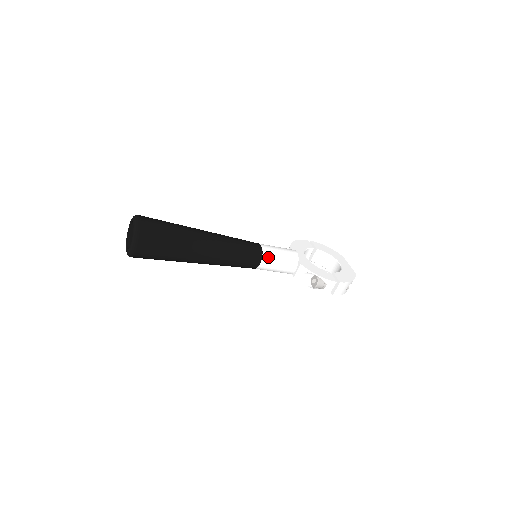
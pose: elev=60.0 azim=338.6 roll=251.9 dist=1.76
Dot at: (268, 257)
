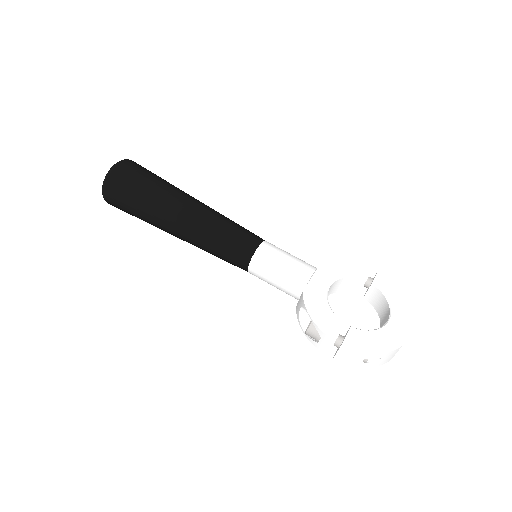
Dot at: (260, 262)
